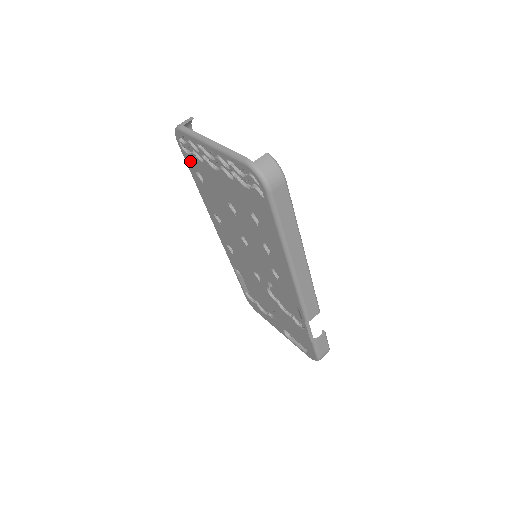
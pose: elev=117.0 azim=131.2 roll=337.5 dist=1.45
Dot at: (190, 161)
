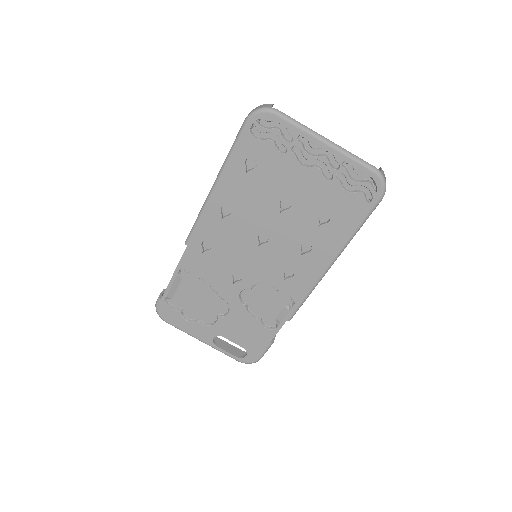
Dot at: (250, 146)
